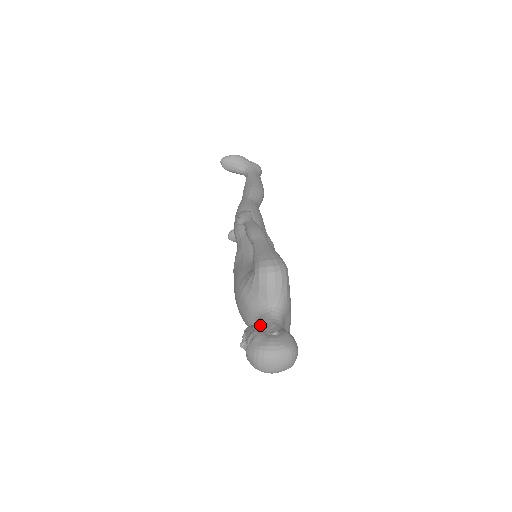
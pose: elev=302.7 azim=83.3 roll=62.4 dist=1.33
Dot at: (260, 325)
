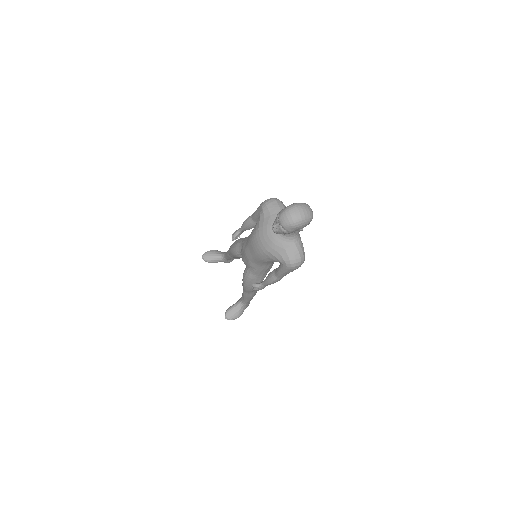
Dot at: occluded
